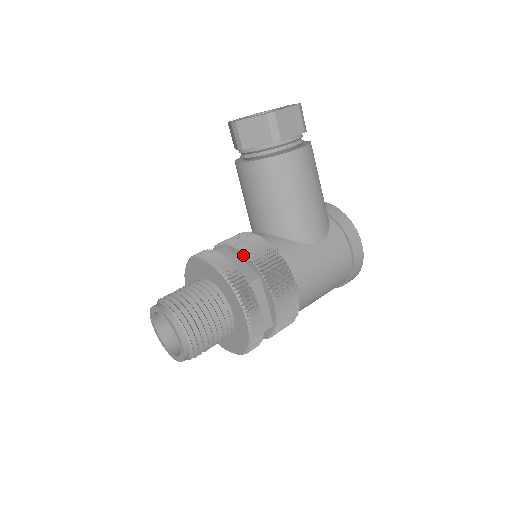
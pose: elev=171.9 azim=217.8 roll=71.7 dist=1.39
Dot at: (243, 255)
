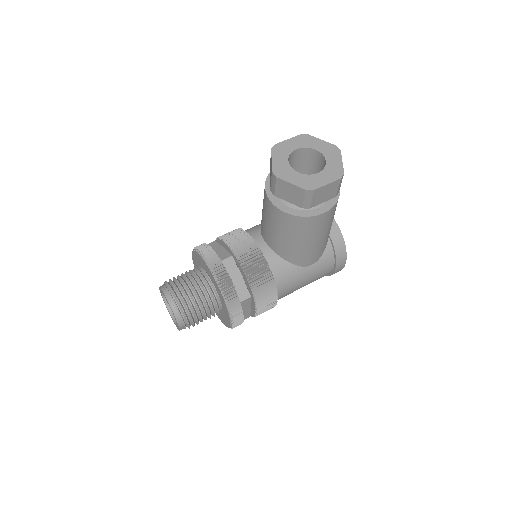
Dot at: (244, 274)
